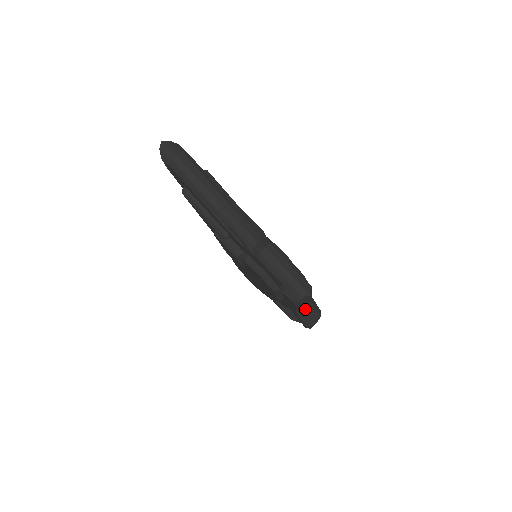
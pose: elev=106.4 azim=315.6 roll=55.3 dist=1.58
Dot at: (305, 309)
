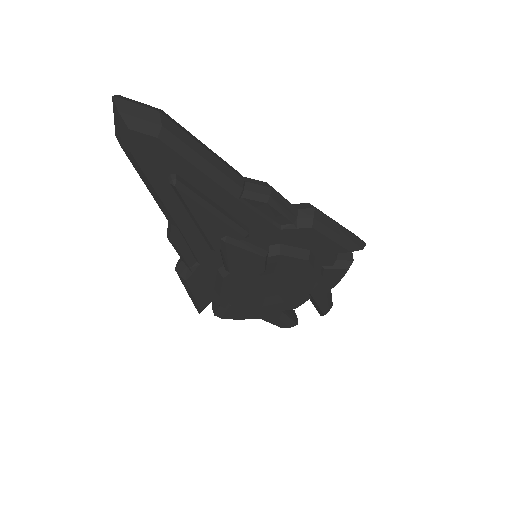
Dot at: occluded
